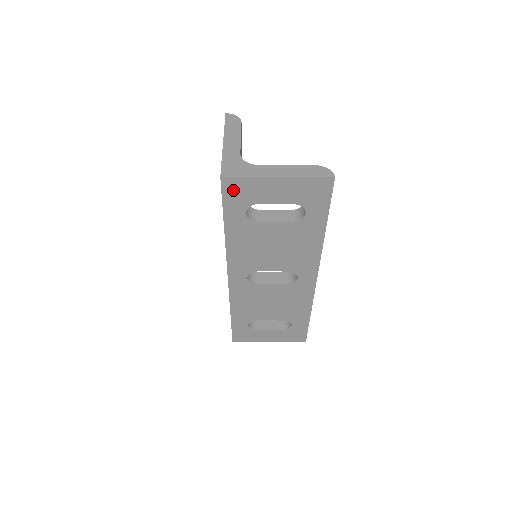
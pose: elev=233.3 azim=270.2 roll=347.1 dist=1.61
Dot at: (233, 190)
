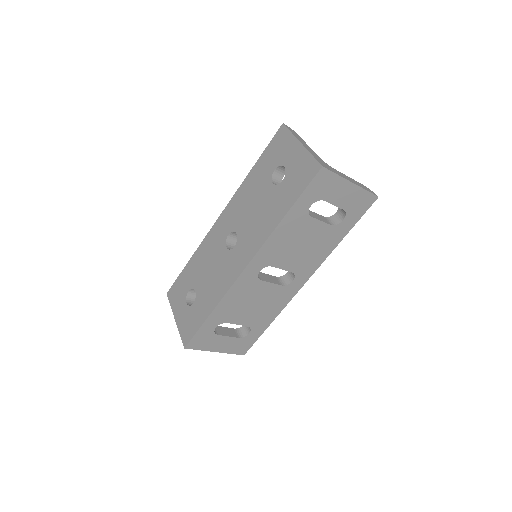
Dot at: (320, 182)
